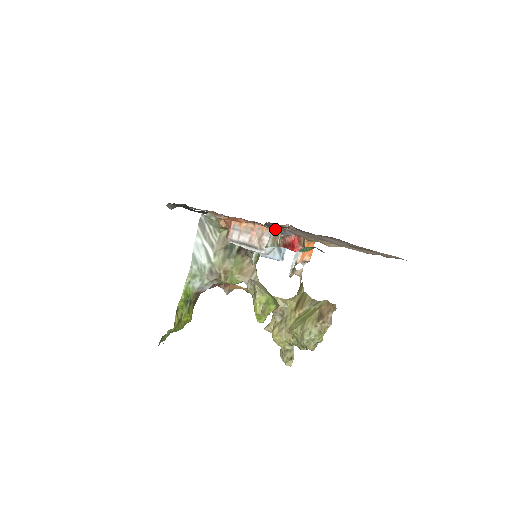
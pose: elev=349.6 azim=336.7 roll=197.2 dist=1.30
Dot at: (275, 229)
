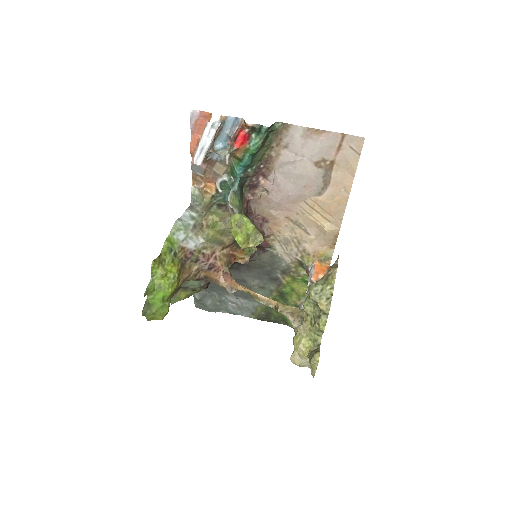
Dot at: (230, 142)
